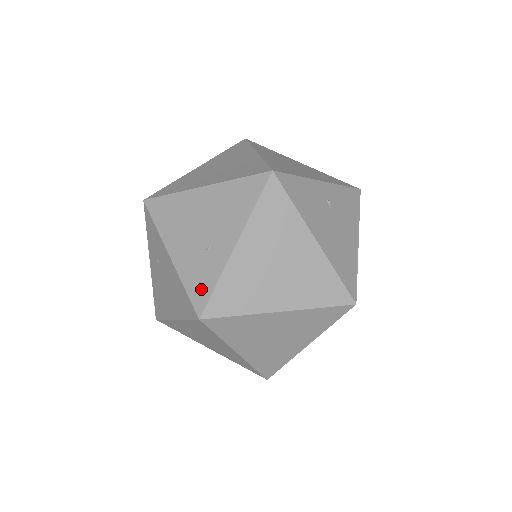
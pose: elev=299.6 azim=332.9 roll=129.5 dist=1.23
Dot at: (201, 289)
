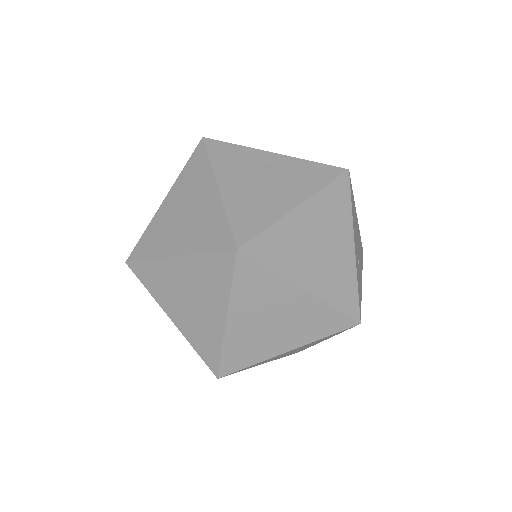
Dot at: occluded
